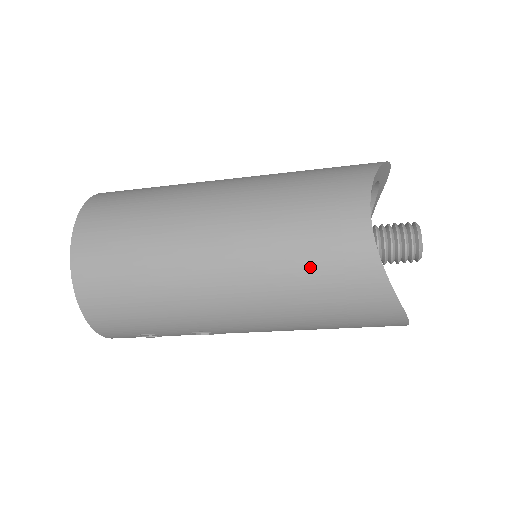
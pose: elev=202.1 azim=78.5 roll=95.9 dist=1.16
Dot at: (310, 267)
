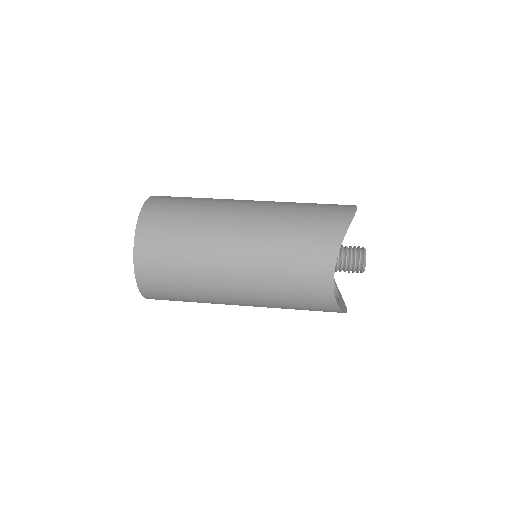
Dot at: (293, 296)
